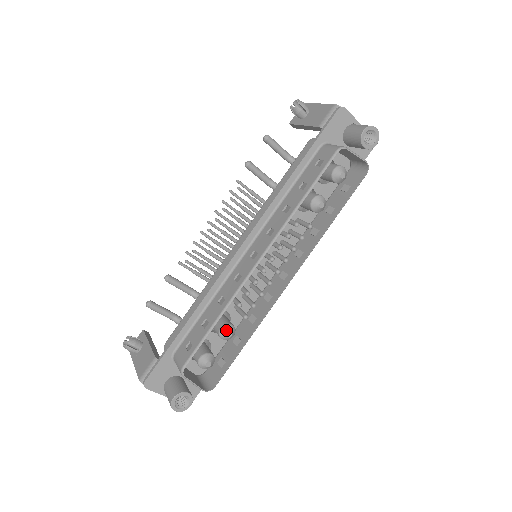
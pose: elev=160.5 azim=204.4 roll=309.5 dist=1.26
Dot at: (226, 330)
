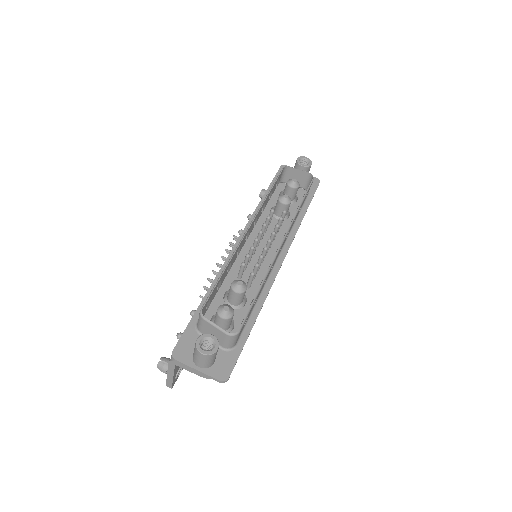
Dot at: (236, 281)
